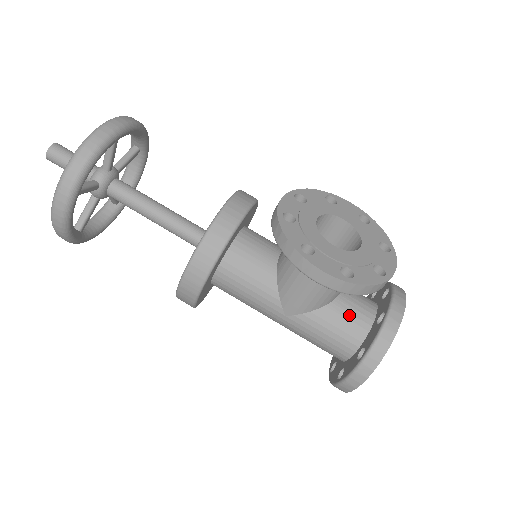
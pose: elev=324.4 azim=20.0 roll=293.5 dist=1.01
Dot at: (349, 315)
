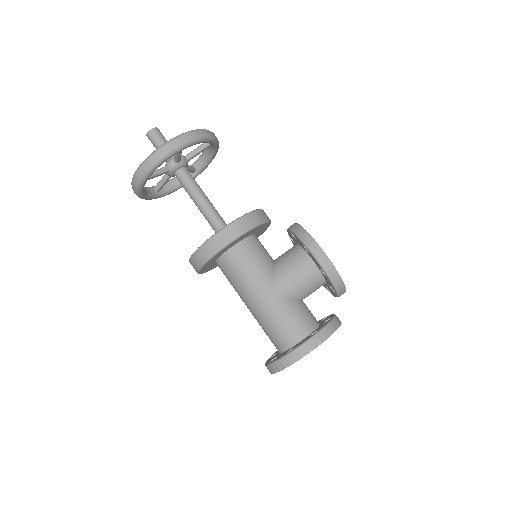
Dot at: (307, 313)
